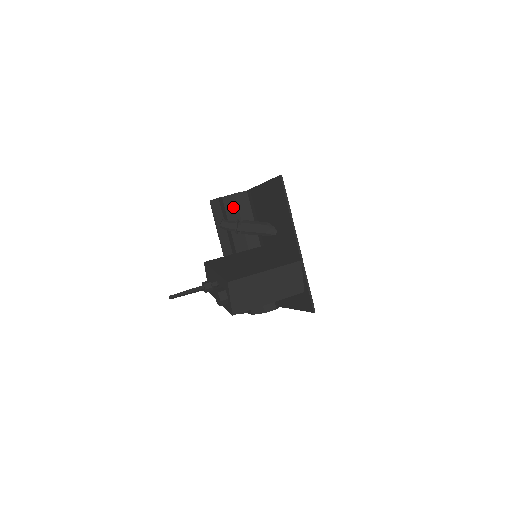
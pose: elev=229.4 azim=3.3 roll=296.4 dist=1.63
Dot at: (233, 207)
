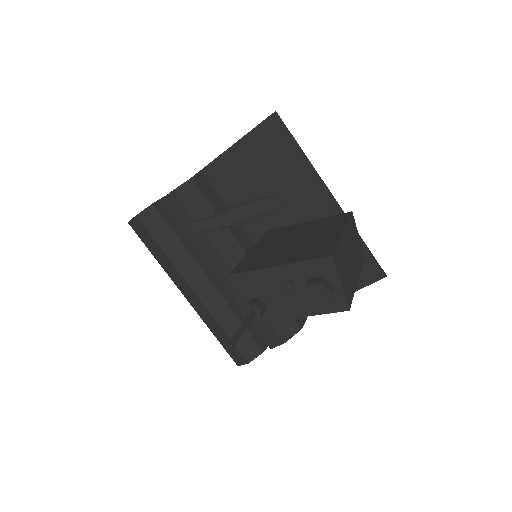
Dot at: (197, 198)
